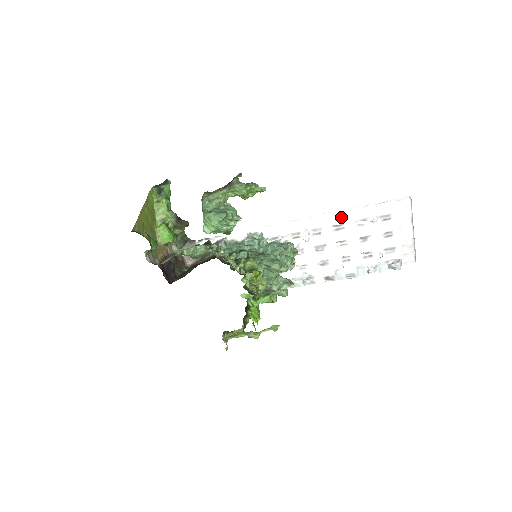
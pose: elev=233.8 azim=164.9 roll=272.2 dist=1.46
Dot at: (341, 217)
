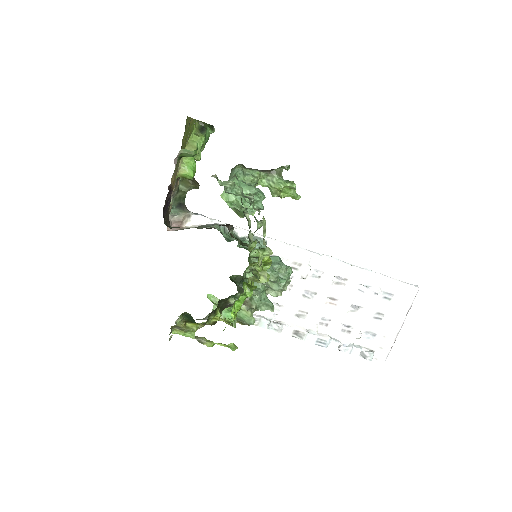
Dot at: (350, 271)
